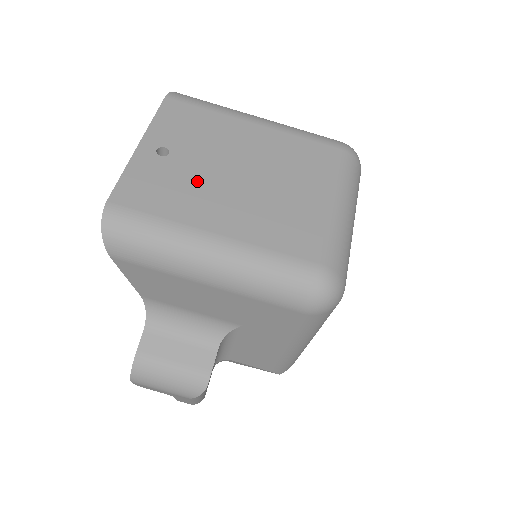
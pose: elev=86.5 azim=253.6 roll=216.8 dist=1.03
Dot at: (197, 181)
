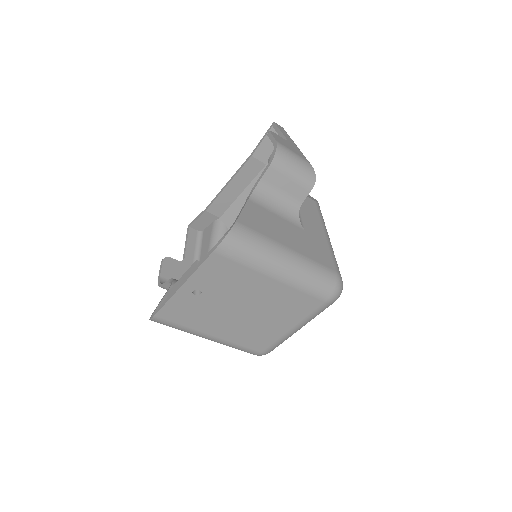
Dot at: (213, 311)
